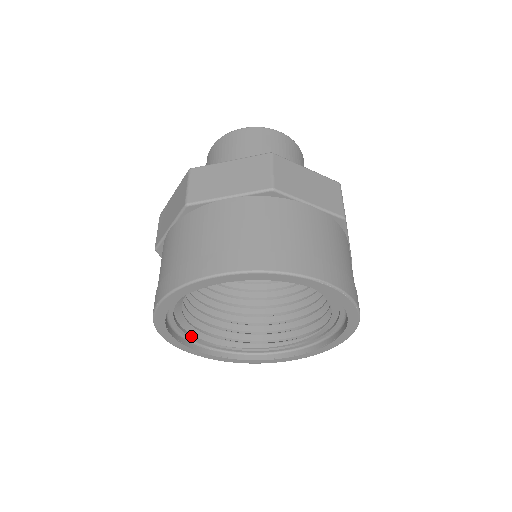
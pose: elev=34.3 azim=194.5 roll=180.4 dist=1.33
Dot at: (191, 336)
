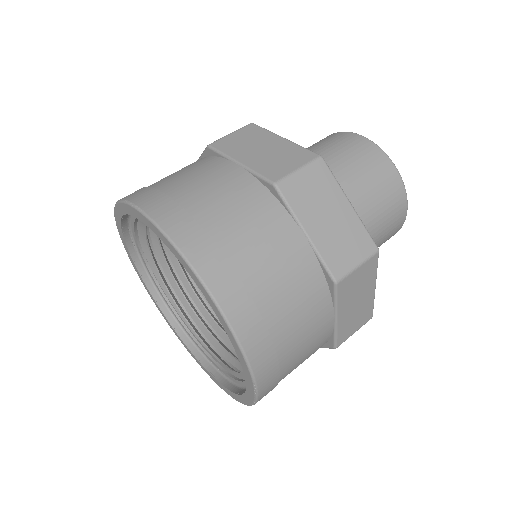
Dot at: (135, 229)
